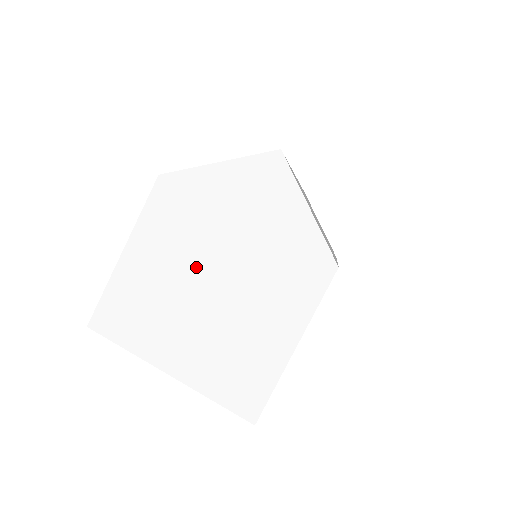
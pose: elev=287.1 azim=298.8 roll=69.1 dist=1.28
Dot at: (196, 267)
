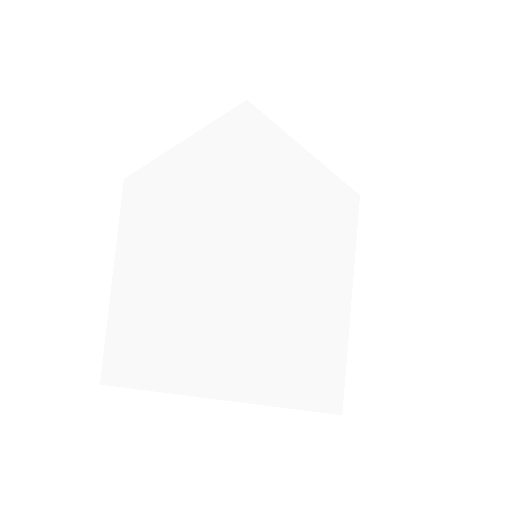
Dot at: (203, 261)
